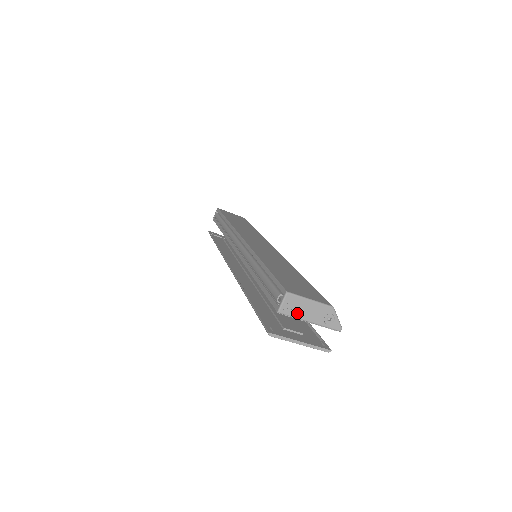
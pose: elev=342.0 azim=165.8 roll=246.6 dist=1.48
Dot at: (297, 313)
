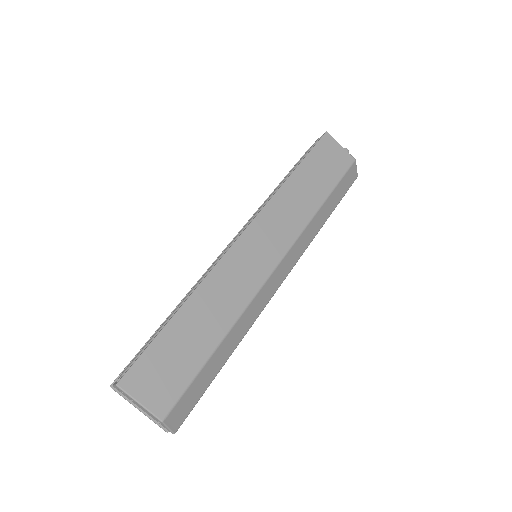
Dot at: (129, 399)
